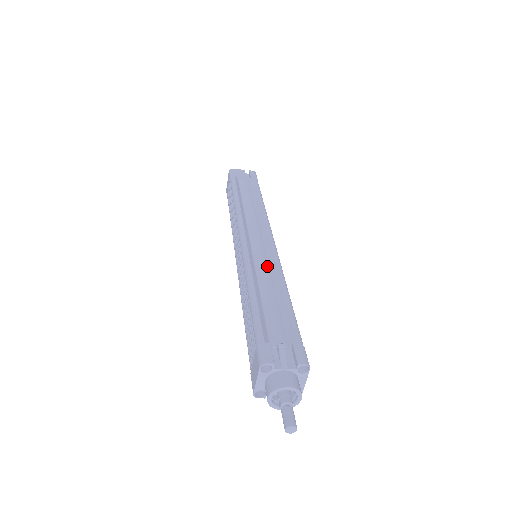
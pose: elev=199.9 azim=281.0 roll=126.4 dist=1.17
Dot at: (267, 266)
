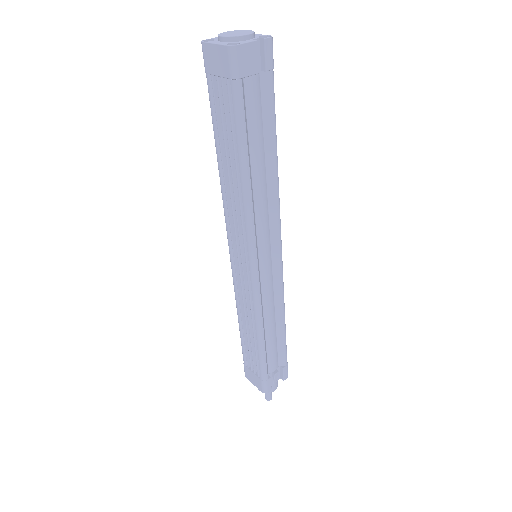
Dot at: (272, 293)
